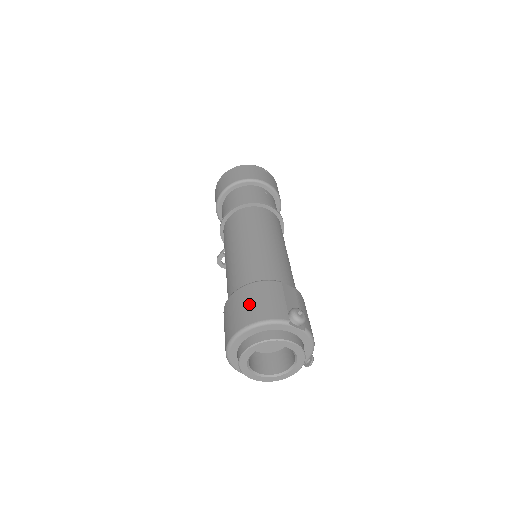
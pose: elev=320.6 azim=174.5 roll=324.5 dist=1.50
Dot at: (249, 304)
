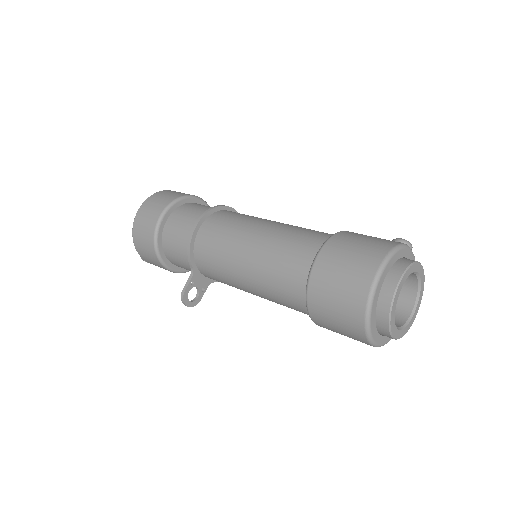
Dot at: (359, 245)
